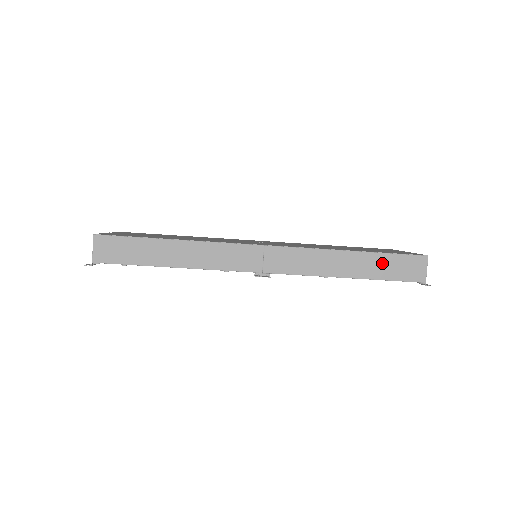
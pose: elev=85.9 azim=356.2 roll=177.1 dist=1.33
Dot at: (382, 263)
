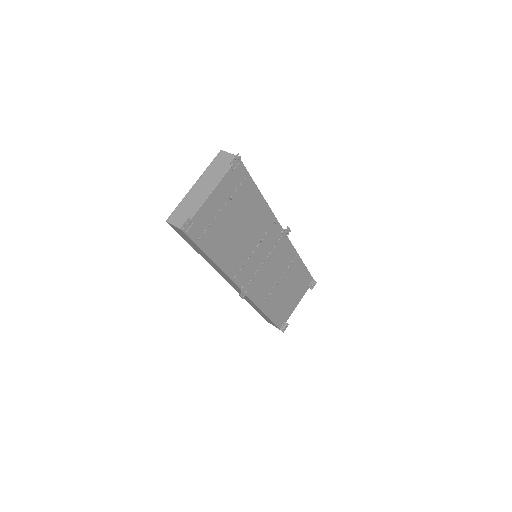
Dot at: occluded
